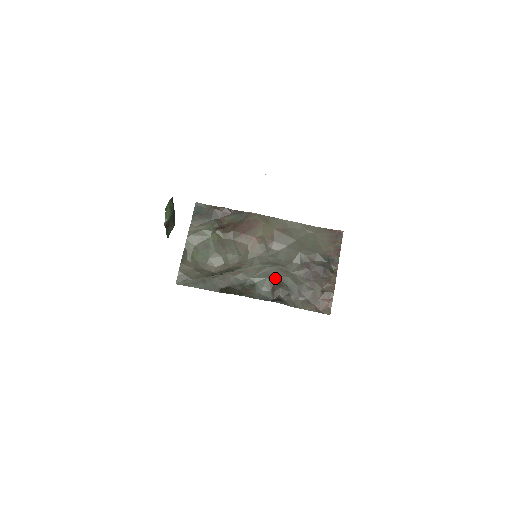
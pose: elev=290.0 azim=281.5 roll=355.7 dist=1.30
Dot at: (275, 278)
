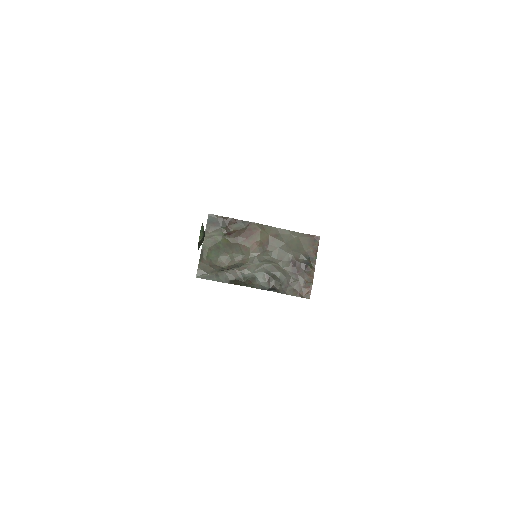
Dot at: (270, 272)
